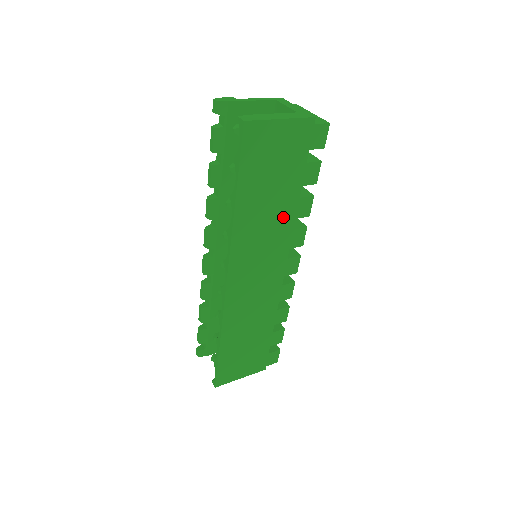
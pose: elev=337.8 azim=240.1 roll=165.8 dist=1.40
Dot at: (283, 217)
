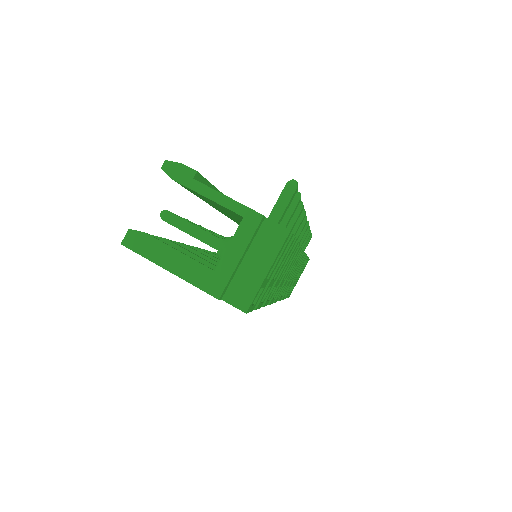
Dot at: occluded
